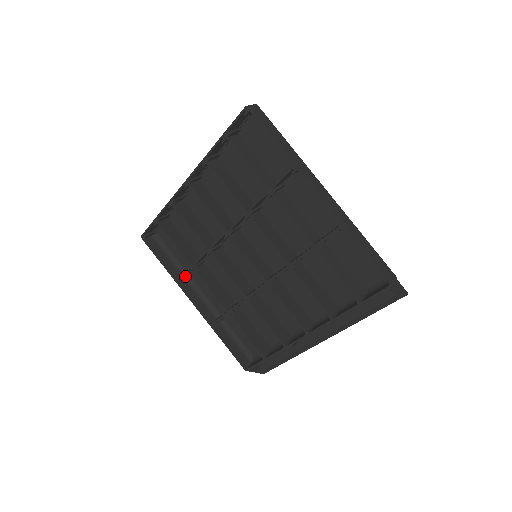
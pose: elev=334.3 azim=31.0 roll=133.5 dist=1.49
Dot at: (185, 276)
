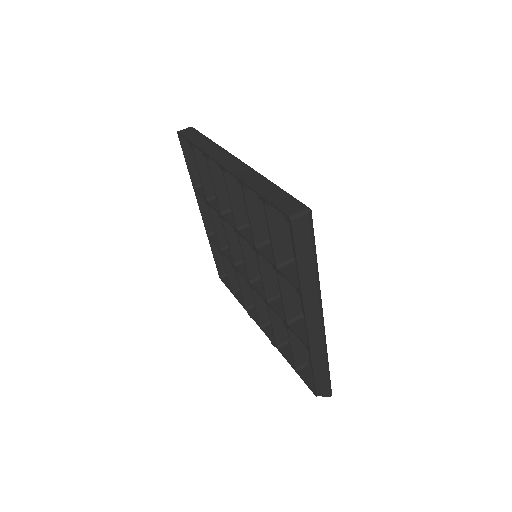
Dot at: occluded
